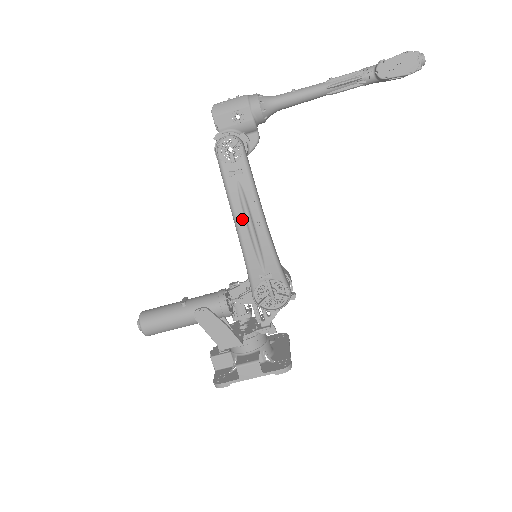
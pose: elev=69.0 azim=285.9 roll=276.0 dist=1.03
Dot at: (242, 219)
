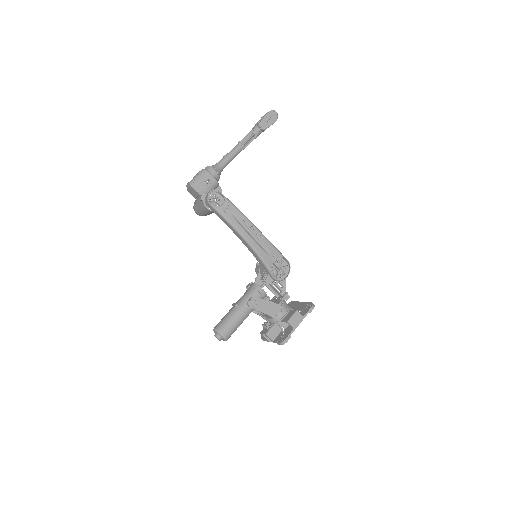
Dot at: (245, 232)
